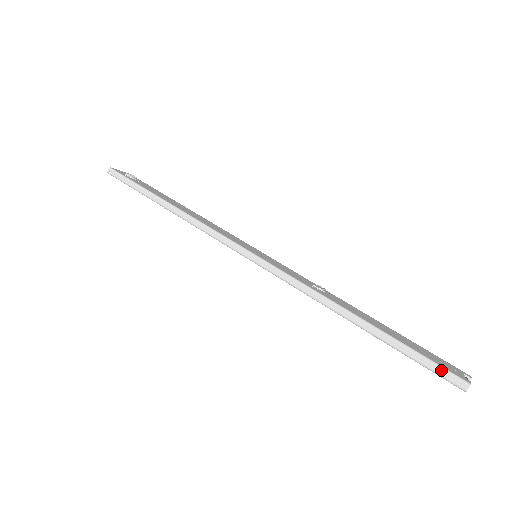
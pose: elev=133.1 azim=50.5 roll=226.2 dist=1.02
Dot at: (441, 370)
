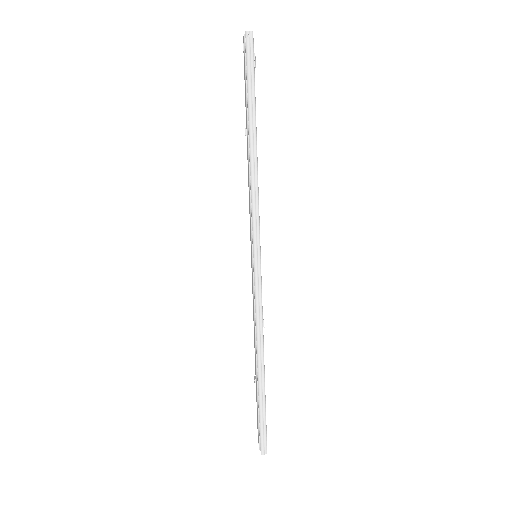
Dot at: (265, 436)
